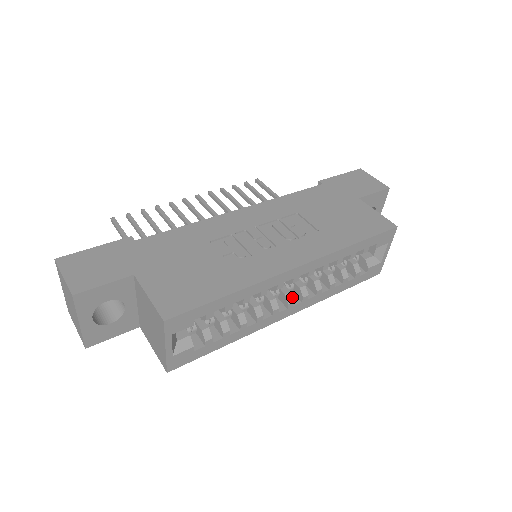
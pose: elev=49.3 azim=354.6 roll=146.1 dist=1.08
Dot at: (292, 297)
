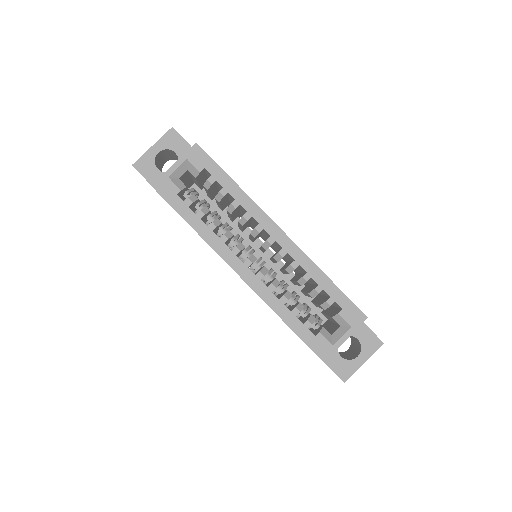
Dot at: (254, 261)
